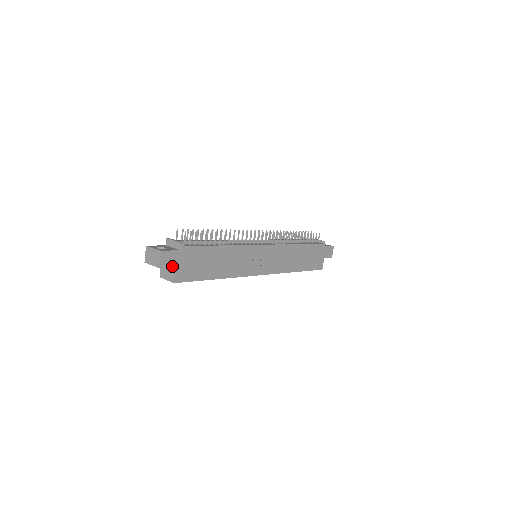
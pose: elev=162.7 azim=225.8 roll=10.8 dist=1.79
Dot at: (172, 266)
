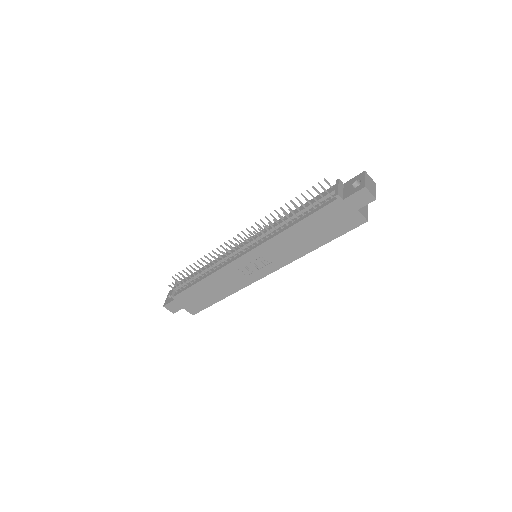
Dot at: (180, 309)
